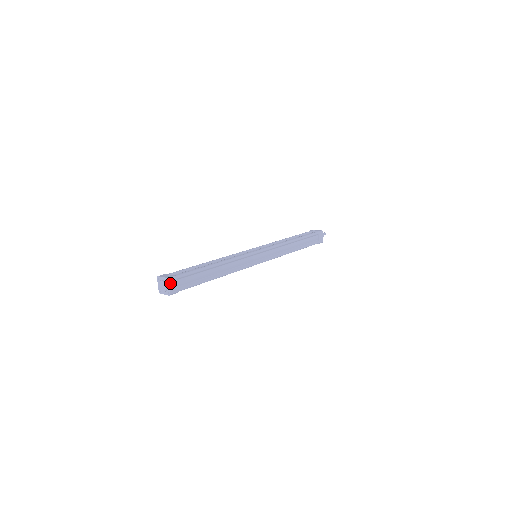
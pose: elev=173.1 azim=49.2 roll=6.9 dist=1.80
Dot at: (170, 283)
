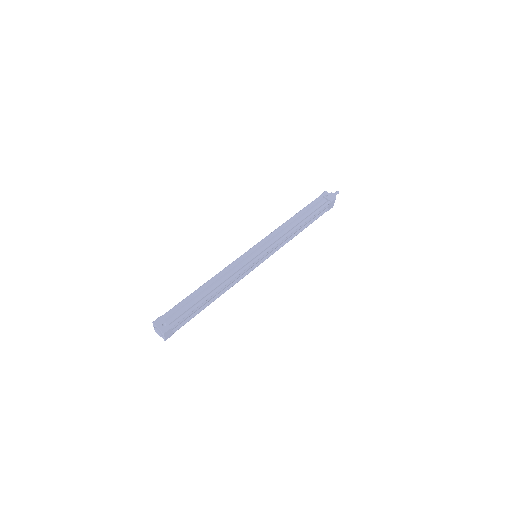
Dot at: (165, 334)
